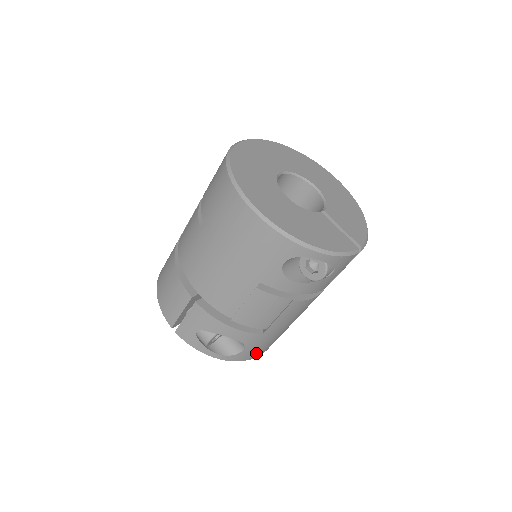
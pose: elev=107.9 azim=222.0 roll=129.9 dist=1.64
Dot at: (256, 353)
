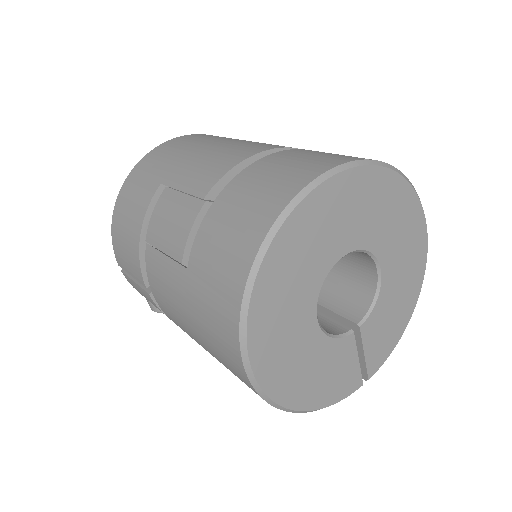
Dot at: occluded
